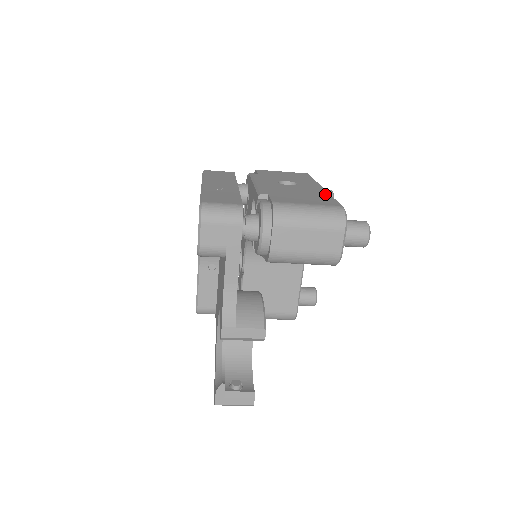
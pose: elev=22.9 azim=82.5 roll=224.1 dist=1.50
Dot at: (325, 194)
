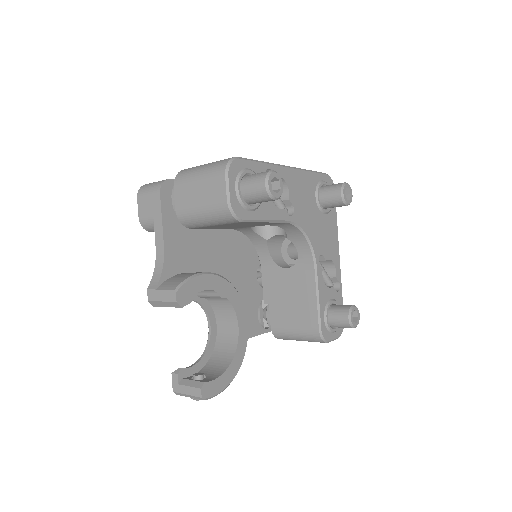
Dot at: occluded
